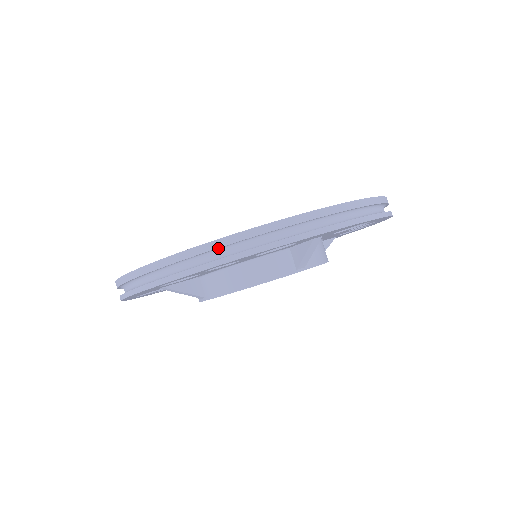
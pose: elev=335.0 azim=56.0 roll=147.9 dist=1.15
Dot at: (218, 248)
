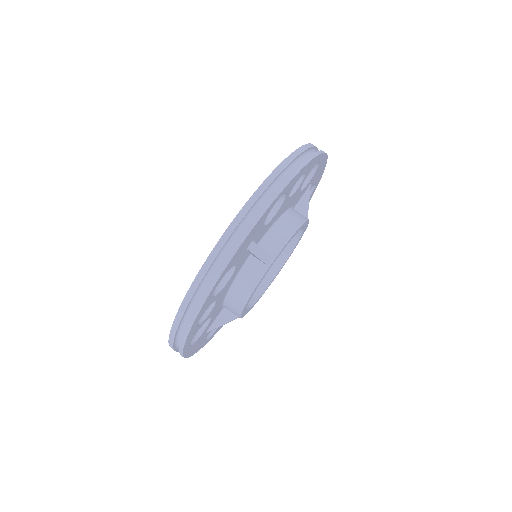
Dot at: (302, 153)
